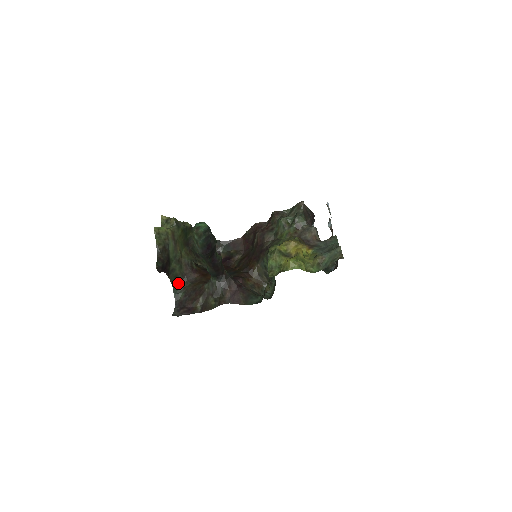
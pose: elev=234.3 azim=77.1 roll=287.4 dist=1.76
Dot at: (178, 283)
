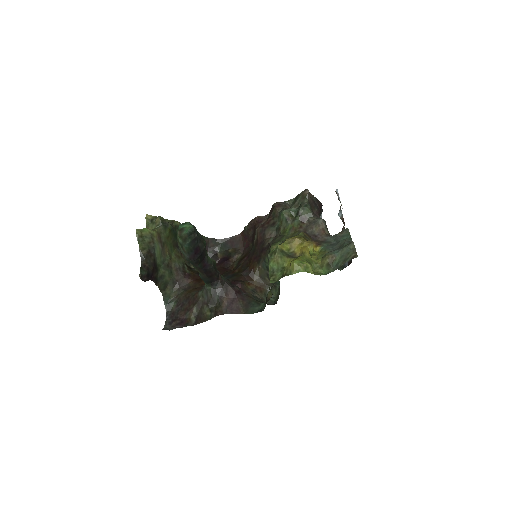
Dot at: (169, 291)
